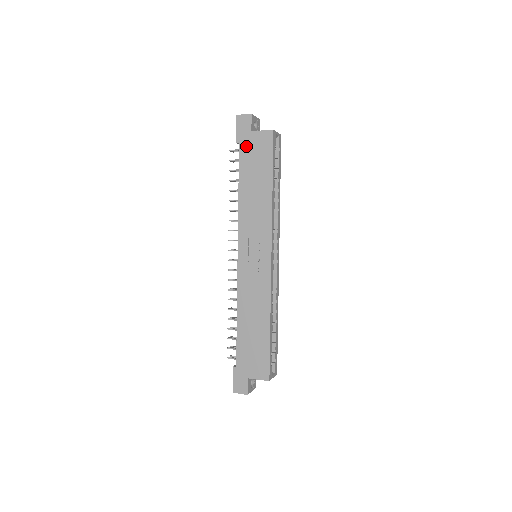
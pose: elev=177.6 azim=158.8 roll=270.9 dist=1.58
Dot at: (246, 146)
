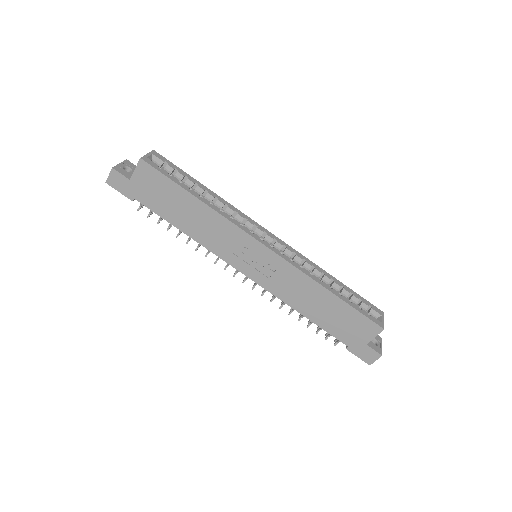
Dot at: (141, 195)
